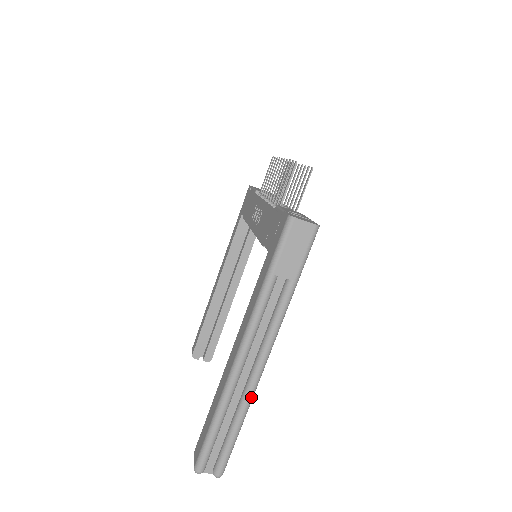
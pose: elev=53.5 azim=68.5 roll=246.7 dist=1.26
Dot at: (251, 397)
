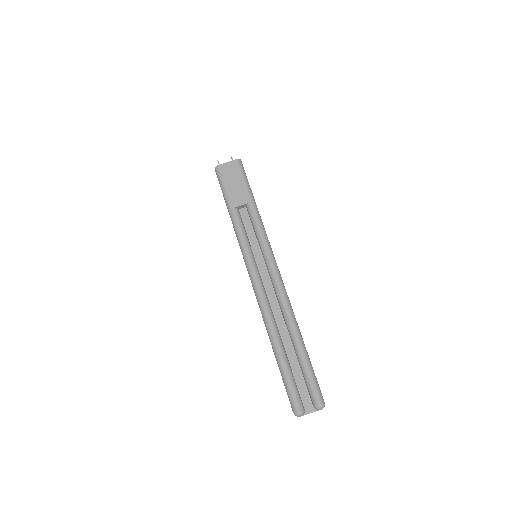
Dot at: (290, 310)
